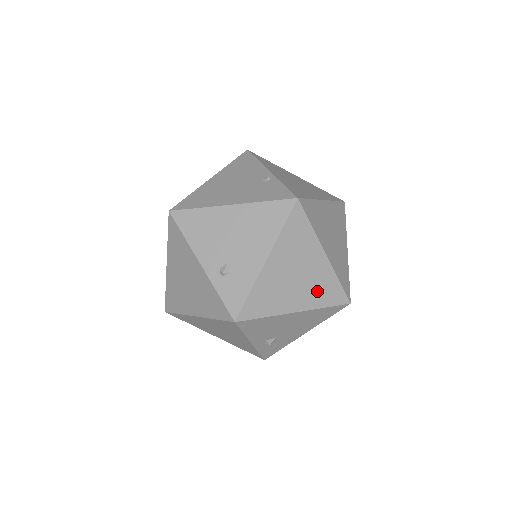
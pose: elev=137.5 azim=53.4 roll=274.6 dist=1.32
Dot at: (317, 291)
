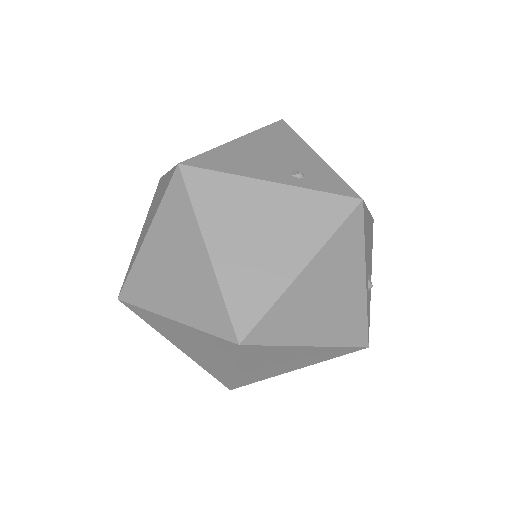
Dot at: occluded
